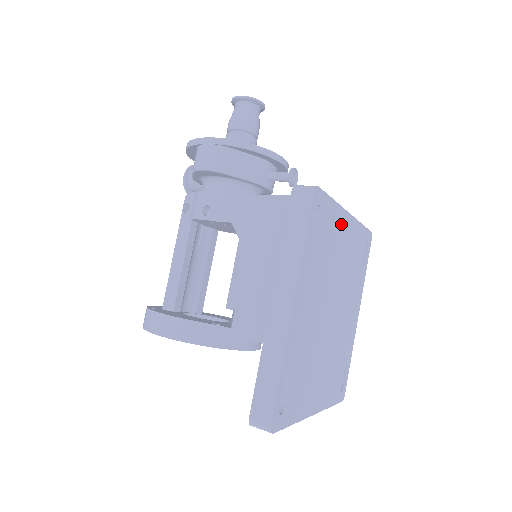
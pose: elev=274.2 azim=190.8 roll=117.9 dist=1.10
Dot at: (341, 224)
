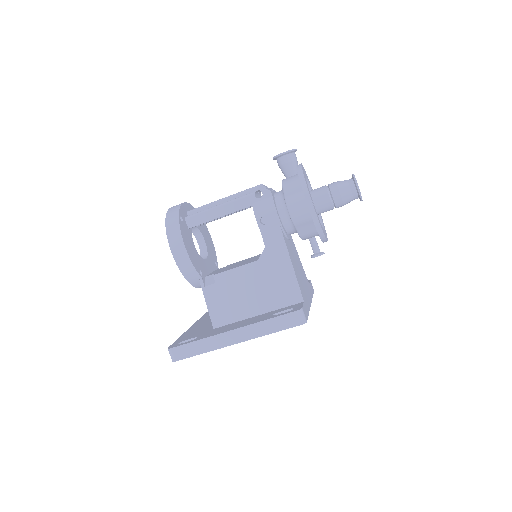
Dot at: occluded
